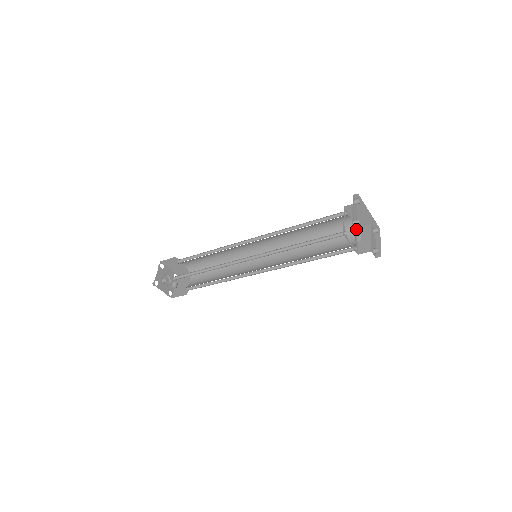
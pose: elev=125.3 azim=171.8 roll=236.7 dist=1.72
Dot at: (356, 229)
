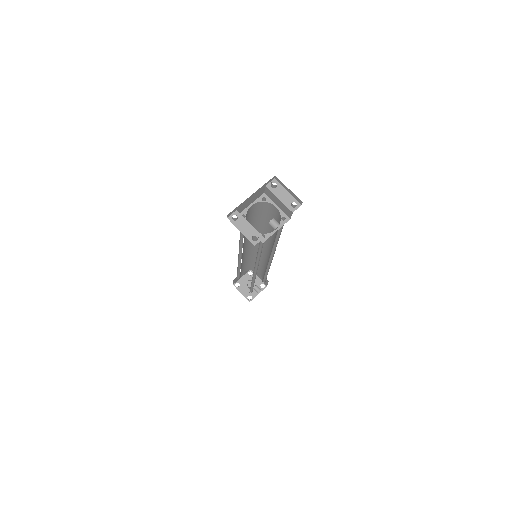
Dot at: occluded
